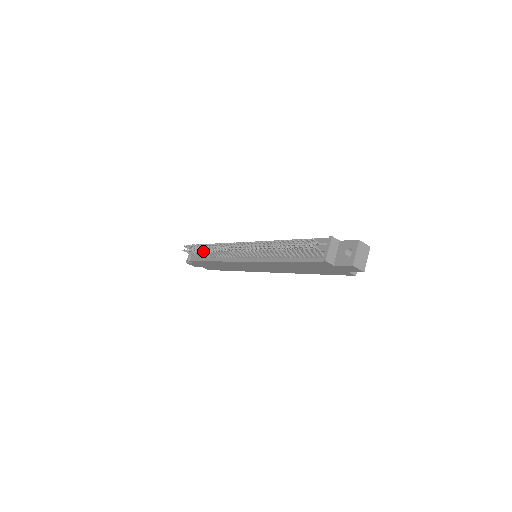
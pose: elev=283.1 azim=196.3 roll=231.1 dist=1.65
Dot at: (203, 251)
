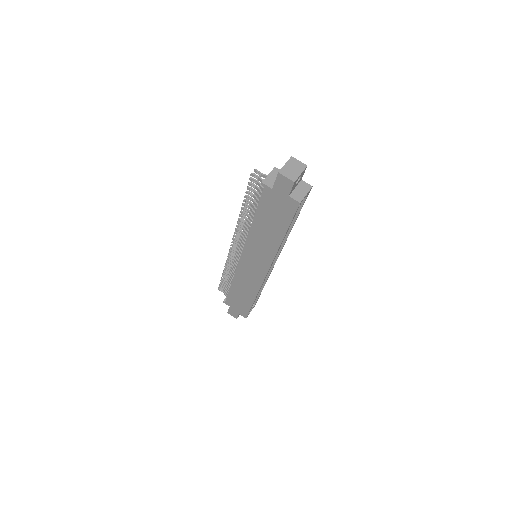
Dot at: (226, 276)
